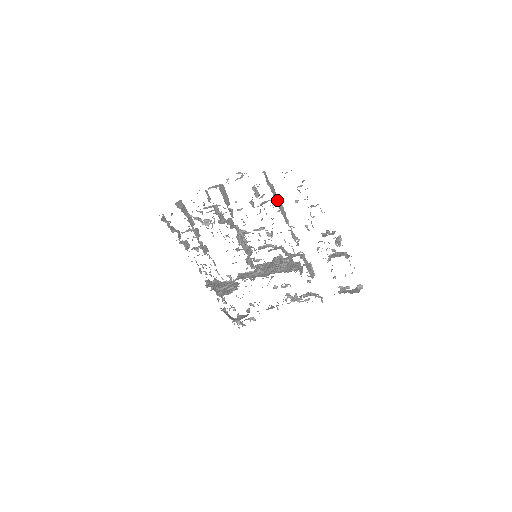
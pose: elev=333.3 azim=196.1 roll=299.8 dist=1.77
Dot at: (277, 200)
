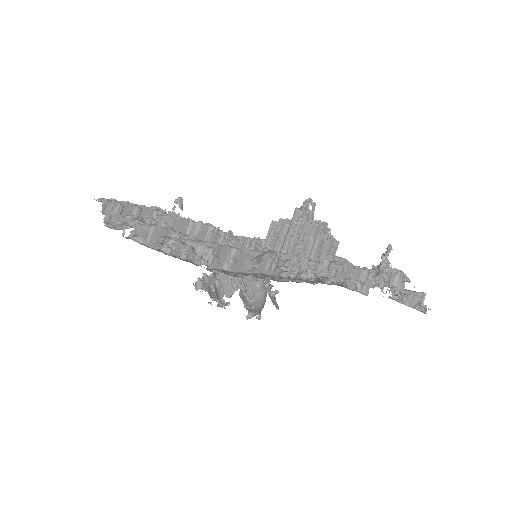
Dot at: occluded
